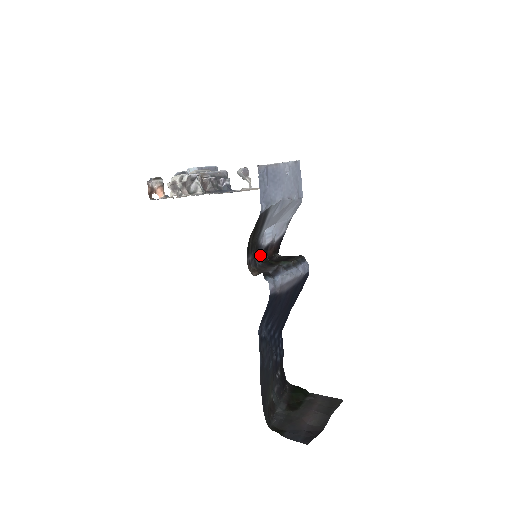
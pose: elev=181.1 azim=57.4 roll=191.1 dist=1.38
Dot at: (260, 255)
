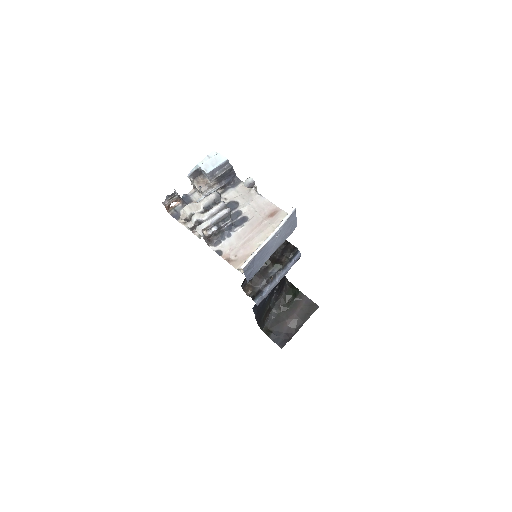
Dot at: occluded
